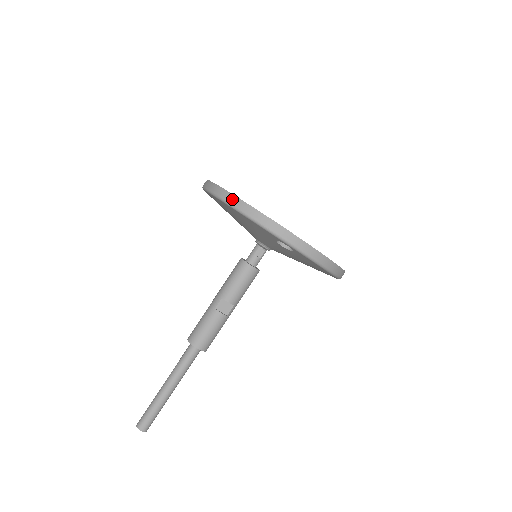
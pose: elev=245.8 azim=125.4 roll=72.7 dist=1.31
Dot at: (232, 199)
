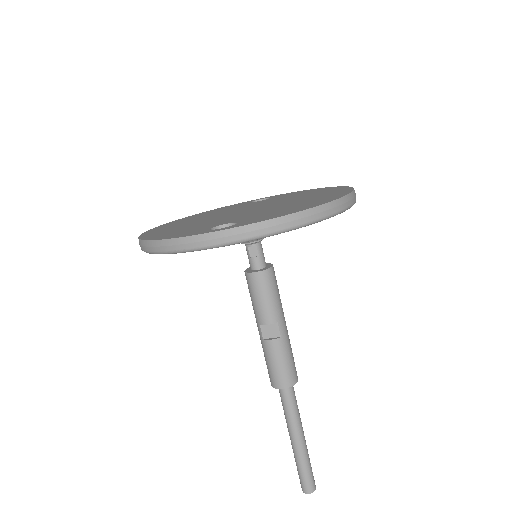
Dot at: (145, 246)
